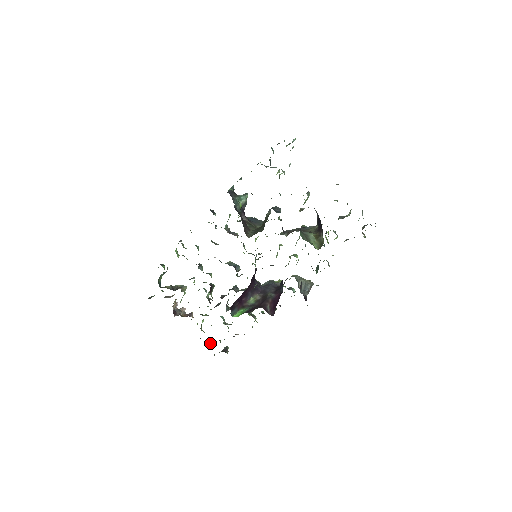
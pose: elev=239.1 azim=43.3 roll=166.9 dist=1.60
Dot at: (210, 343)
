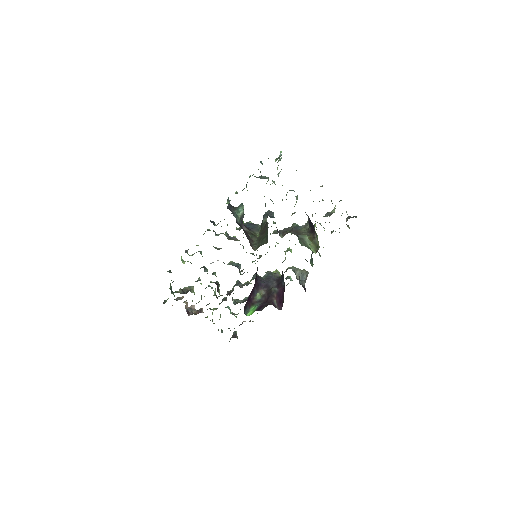
Dot at: (221, 332)
